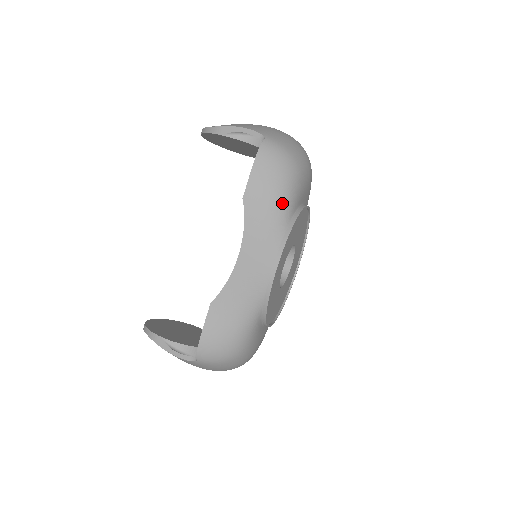
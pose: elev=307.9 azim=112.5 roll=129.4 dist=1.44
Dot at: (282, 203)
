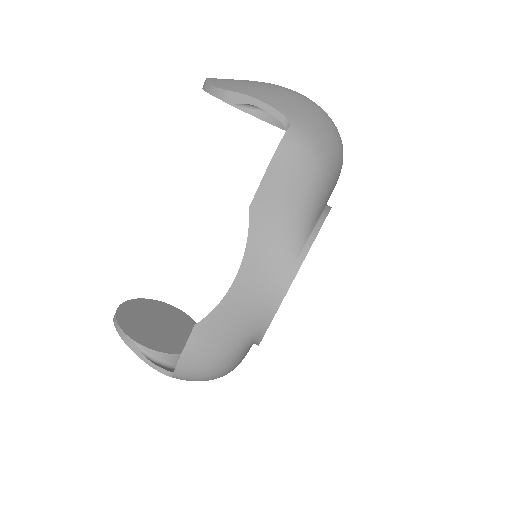
Dot at: (300, 219)
